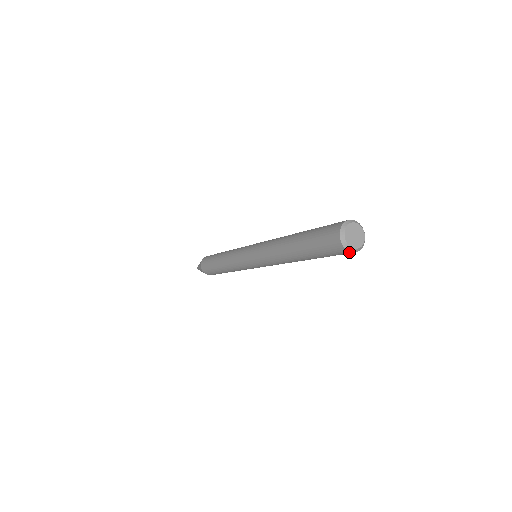
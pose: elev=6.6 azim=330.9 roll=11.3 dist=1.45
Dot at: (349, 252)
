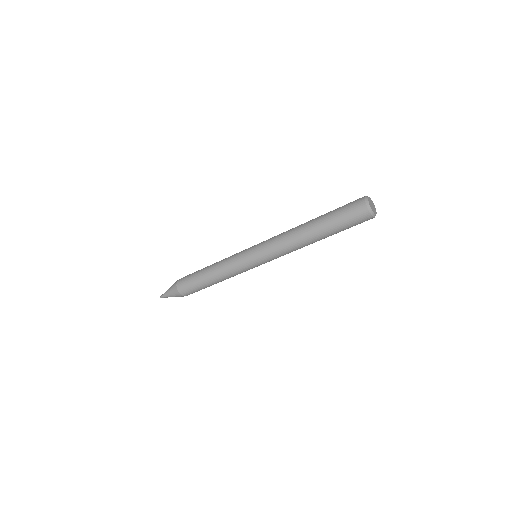
Dot at: (372, 218)
